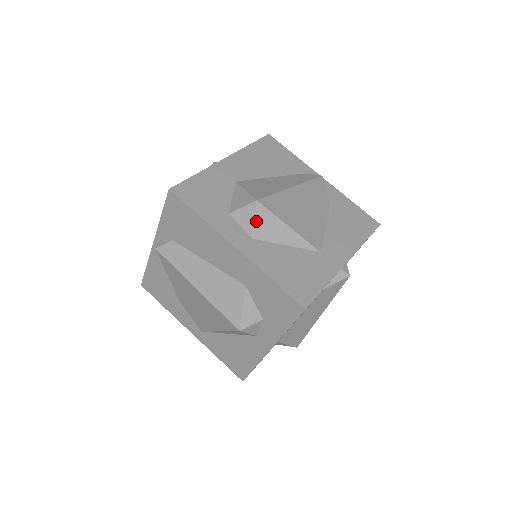
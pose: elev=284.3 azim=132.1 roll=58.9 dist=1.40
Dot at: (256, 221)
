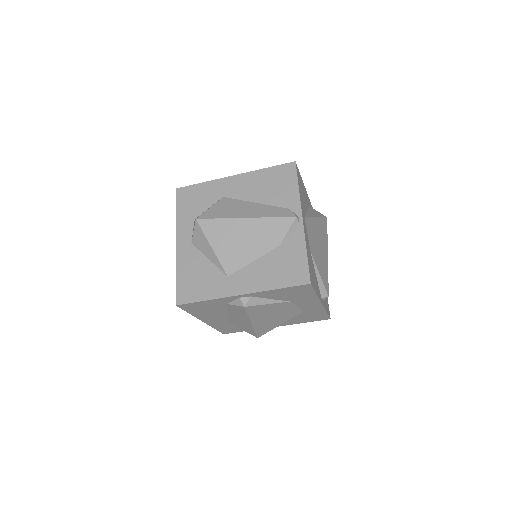
Dot at: (195, 233)
